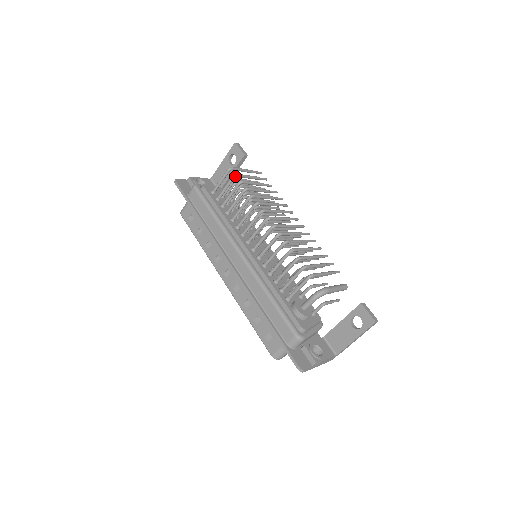
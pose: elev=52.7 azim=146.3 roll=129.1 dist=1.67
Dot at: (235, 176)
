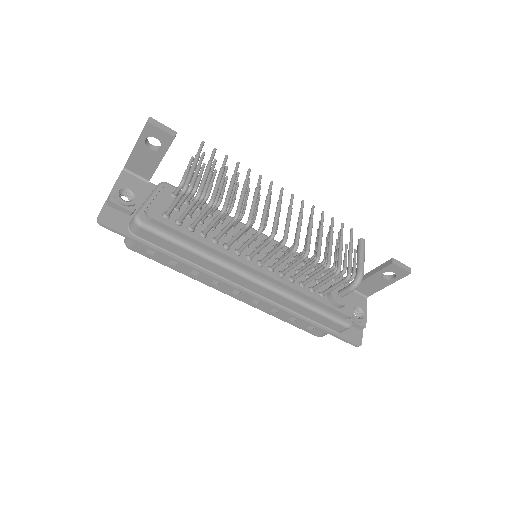
Dot at: (199, 198)
